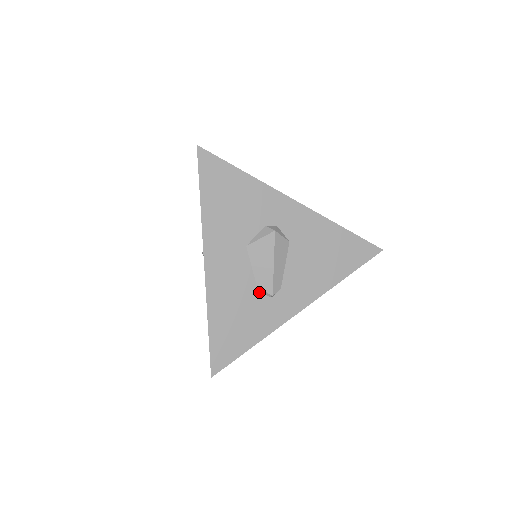
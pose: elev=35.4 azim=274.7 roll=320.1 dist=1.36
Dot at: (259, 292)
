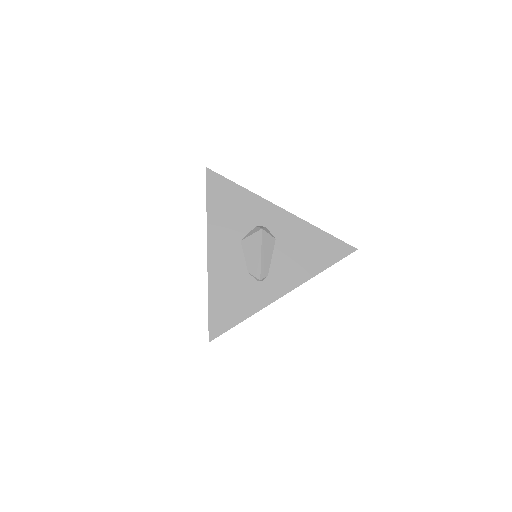
Dot at: (250, 277)
